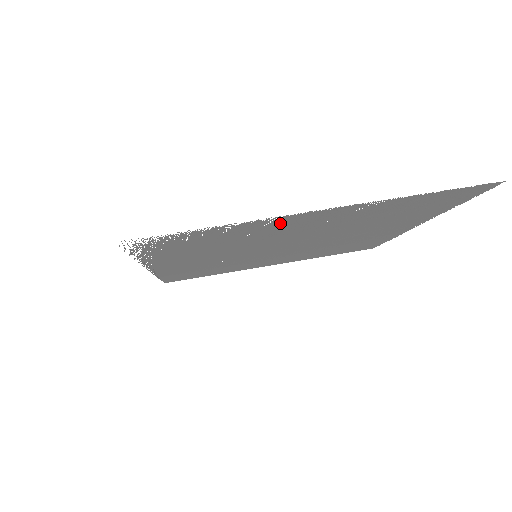
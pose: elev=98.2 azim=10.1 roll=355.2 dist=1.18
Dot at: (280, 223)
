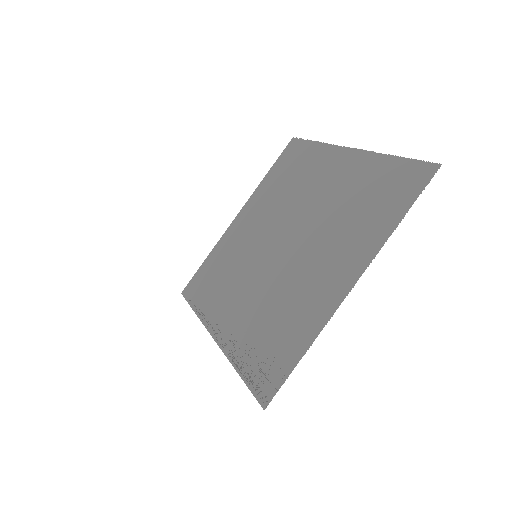
Dot at: (322, 299)
